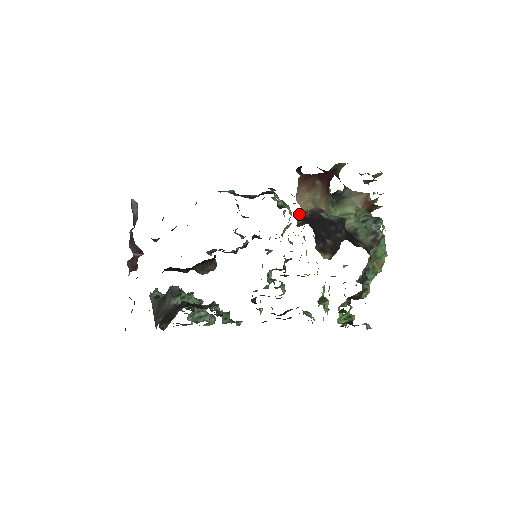
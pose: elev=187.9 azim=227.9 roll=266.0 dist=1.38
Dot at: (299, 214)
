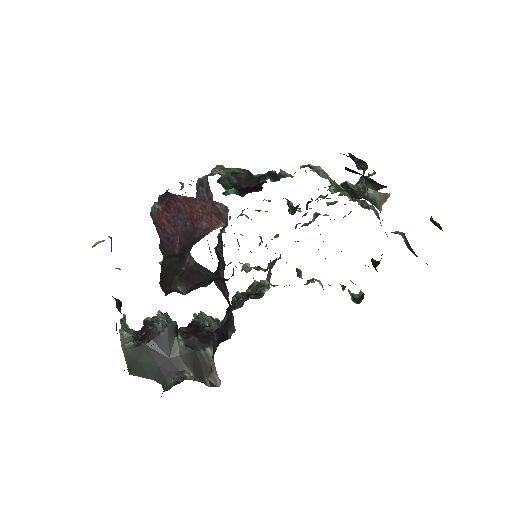
Dot at: occluded
